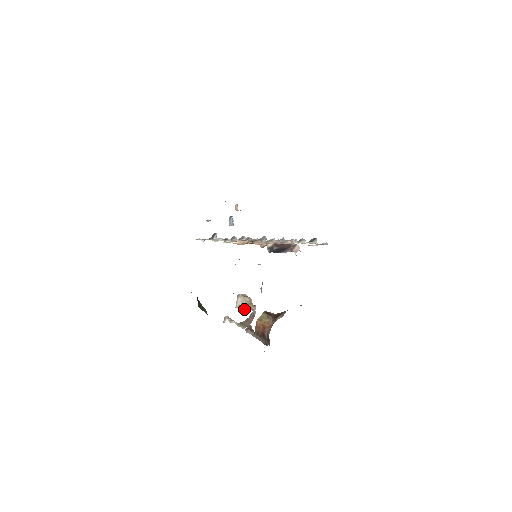
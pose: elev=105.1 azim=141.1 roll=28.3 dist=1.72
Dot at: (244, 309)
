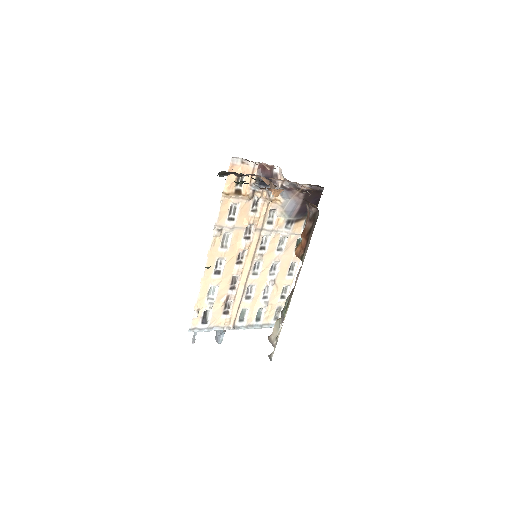
Dot at: (282, 321)
